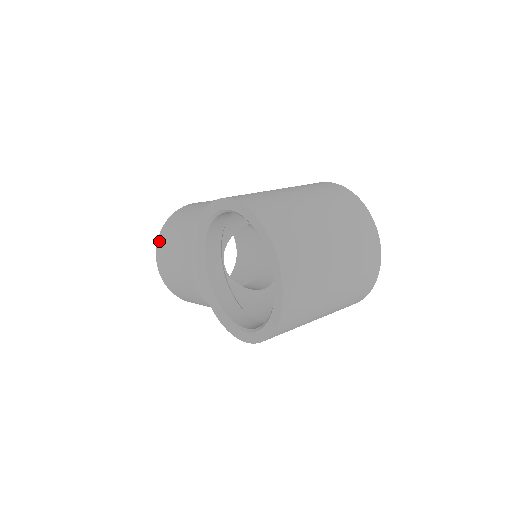
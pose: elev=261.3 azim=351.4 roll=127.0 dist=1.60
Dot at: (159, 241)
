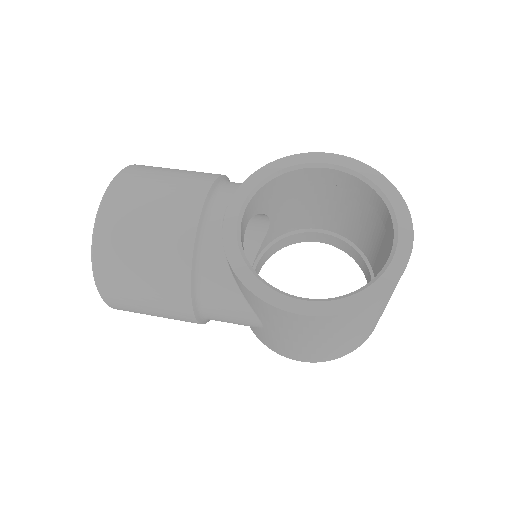
Dot at: (126, 173)
